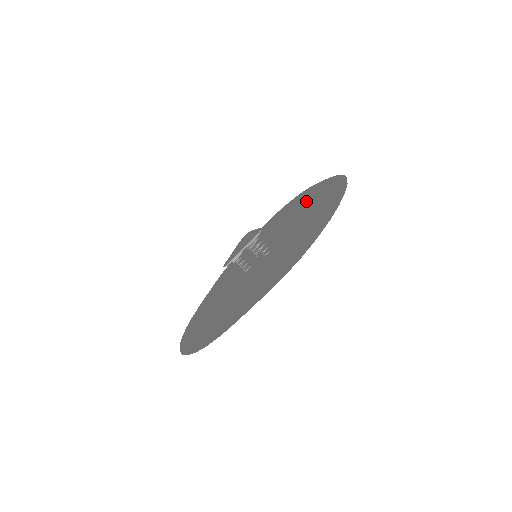
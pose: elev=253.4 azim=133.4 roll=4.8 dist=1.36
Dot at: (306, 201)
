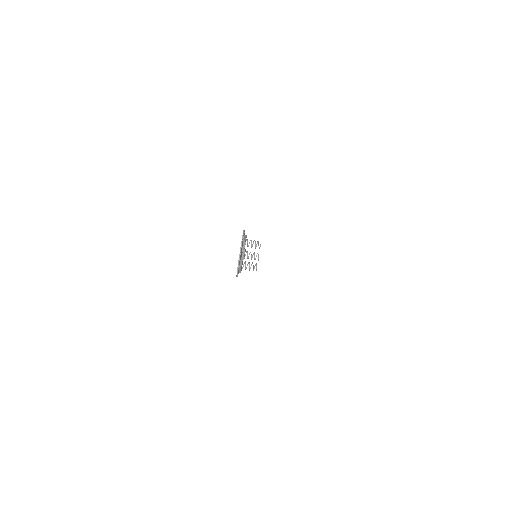
Dot at: occluded
